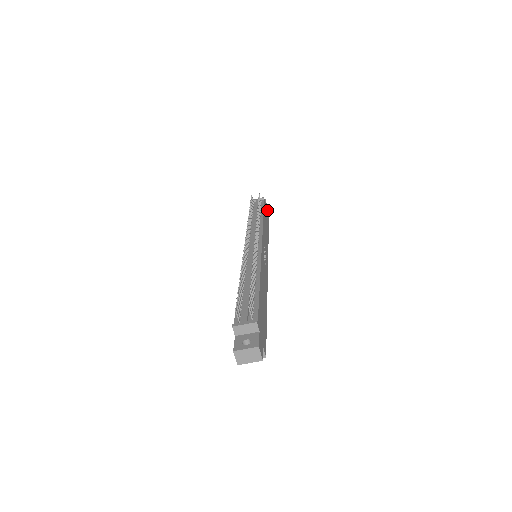
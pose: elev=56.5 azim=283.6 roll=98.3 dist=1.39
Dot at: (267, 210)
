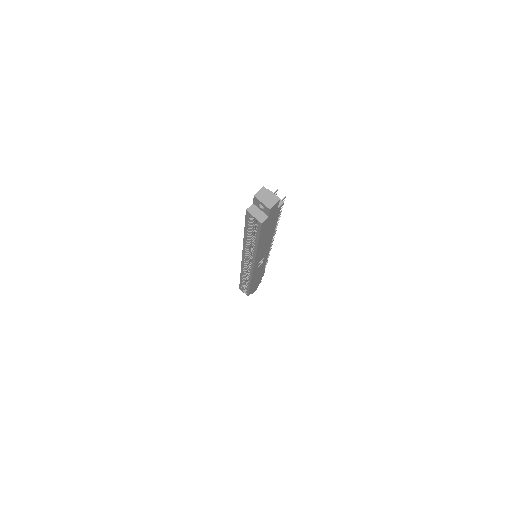
Dot at: (252, 292)
